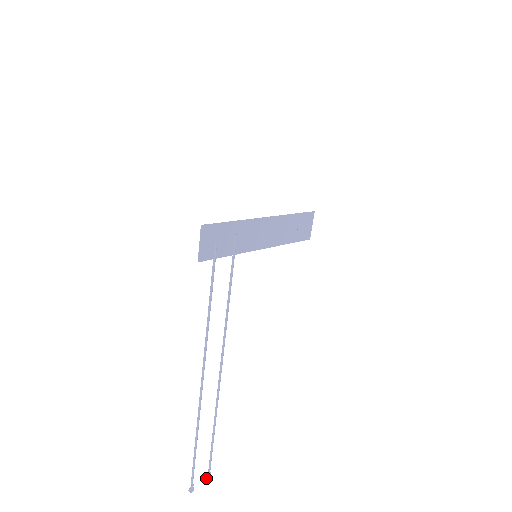
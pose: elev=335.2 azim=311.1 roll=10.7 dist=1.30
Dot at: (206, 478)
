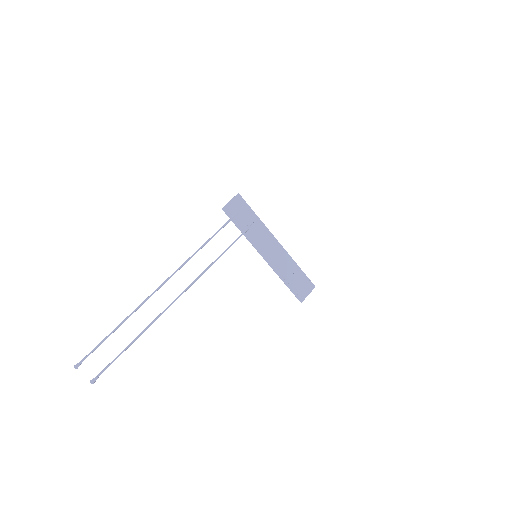
Dot at: (91, 380)
